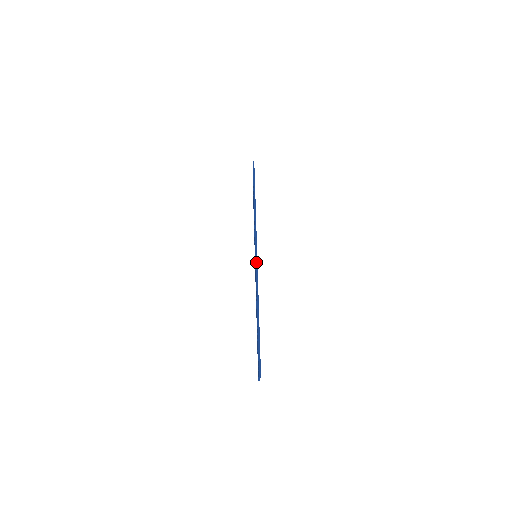
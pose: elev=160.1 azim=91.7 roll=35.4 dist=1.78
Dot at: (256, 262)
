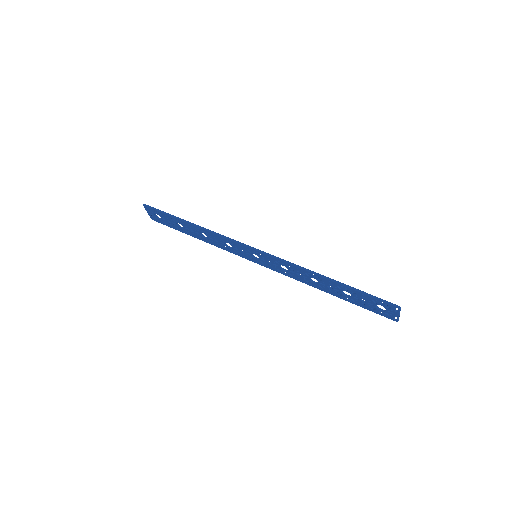
Dot at: (269, 255)
